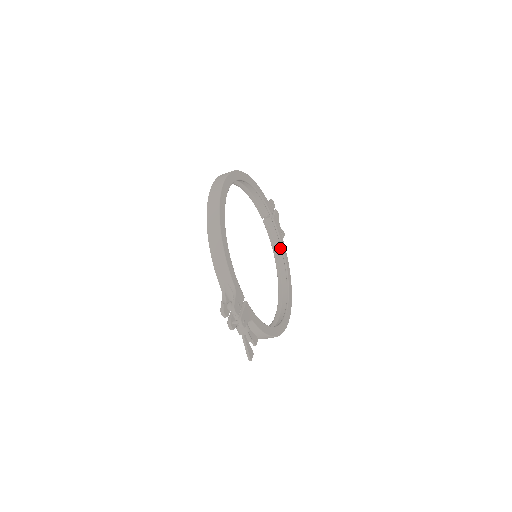
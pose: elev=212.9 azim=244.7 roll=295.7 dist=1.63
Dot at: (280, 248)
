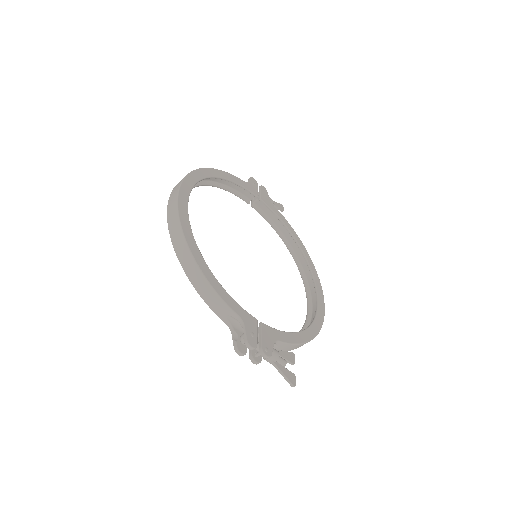
Dot at: (283, 226)
